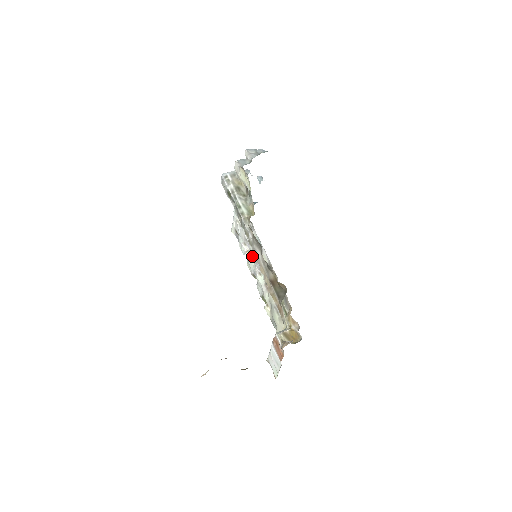
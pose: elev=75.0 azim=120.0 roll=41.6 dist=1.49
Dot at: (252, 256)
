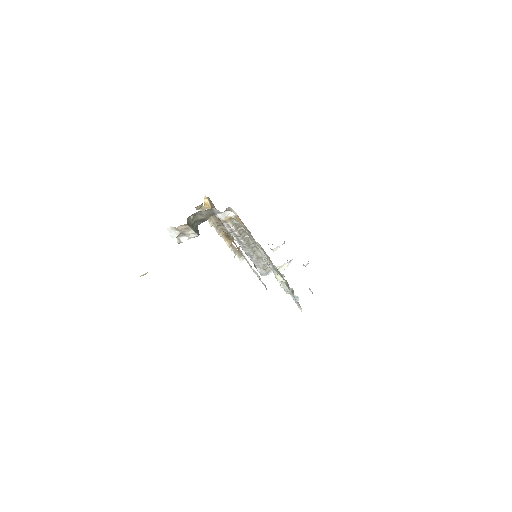
Dot at: occluded
